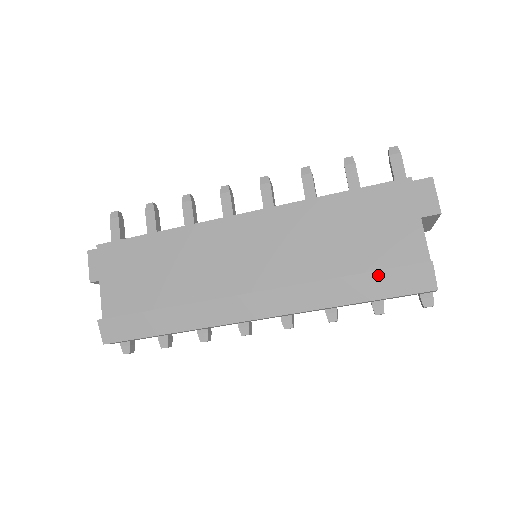
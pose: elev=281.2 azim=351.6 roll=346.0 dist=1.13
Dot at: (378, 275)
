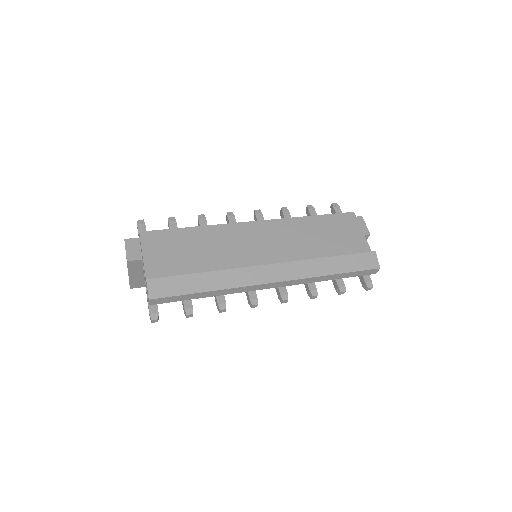
Dot at: (347, 257)
